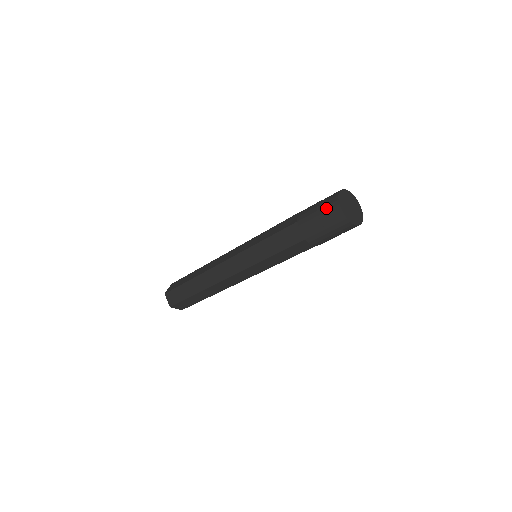
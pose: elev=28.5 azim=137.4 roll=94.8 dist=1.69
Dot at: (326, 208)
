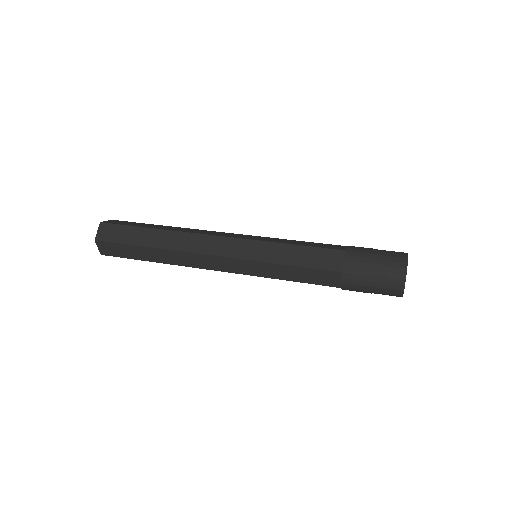
Dot at: (386, 280)
